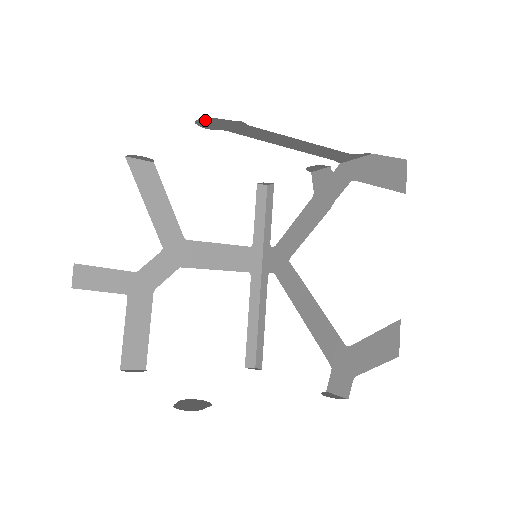
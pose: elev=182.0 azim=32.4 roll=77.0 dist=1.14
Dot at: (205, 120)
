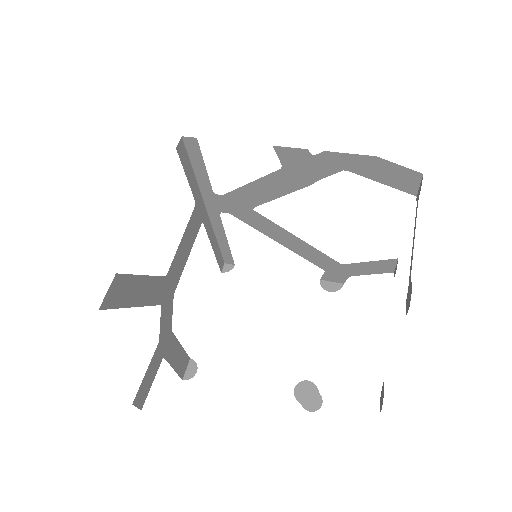
Dot at: occluded
